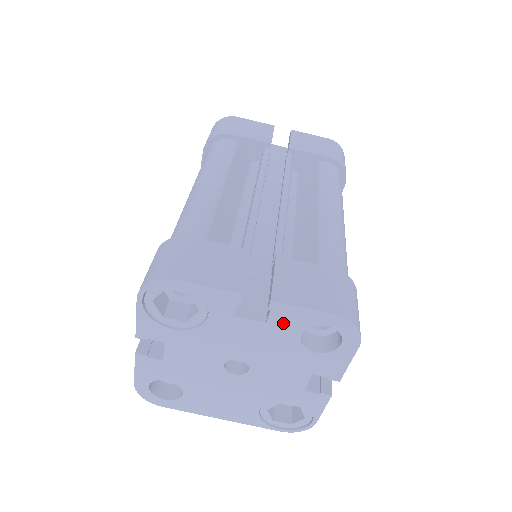
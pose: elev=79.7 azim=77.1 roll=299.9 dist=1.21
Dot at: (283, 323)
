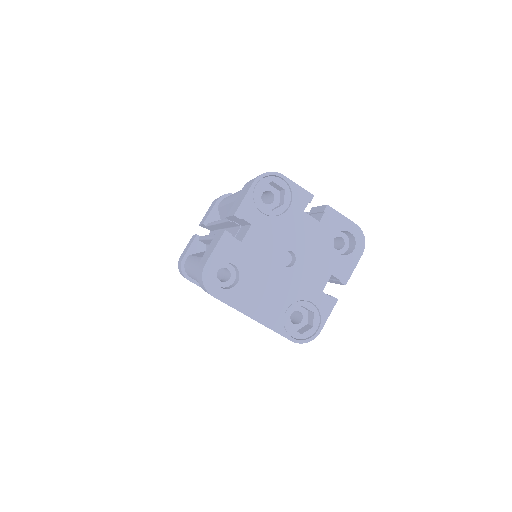
Dot at: (328, 224)
